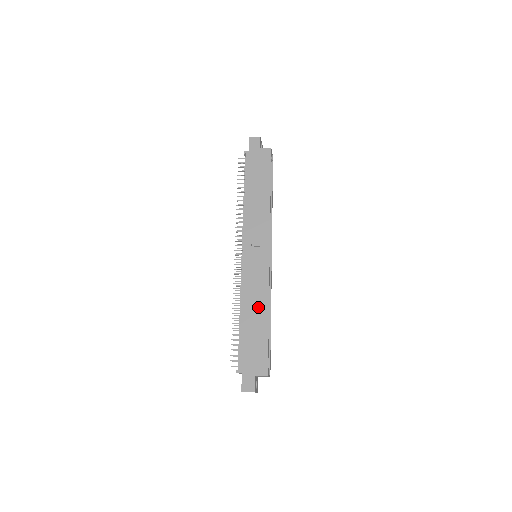
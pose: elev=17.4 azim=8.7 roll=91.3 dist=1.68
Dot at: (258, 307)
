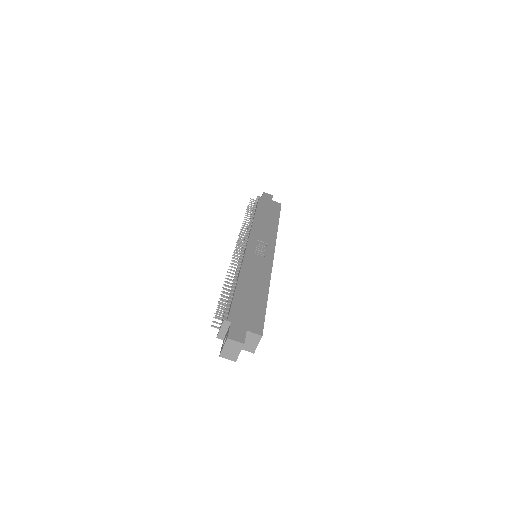
Dot at: (258, 281)
